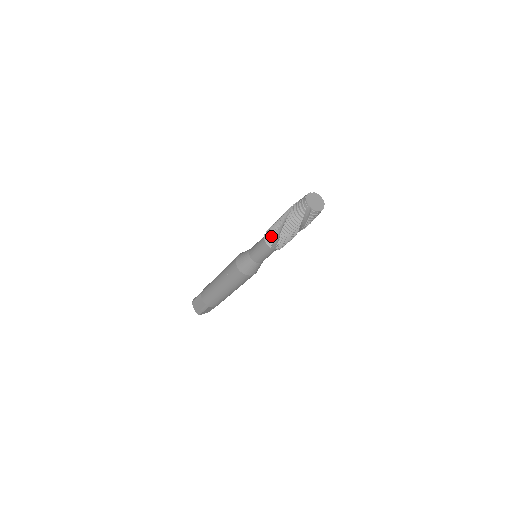
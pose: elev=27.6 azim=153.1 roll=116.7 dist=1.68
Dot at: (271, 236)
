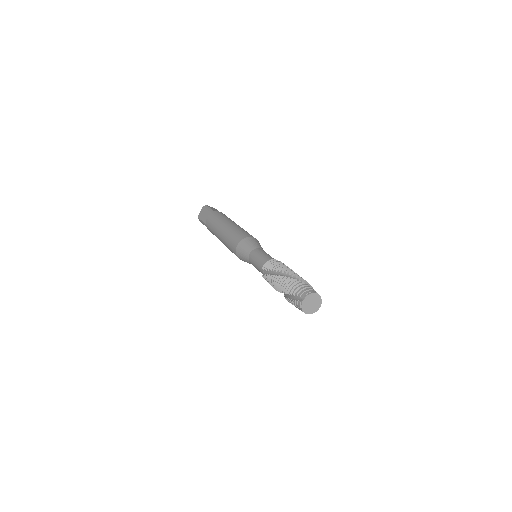
Dot at: occluded
